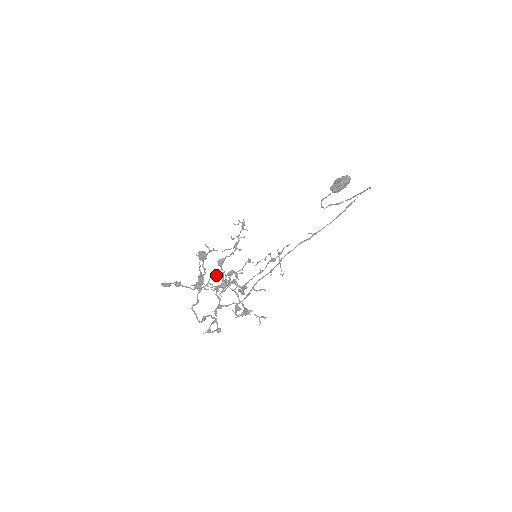
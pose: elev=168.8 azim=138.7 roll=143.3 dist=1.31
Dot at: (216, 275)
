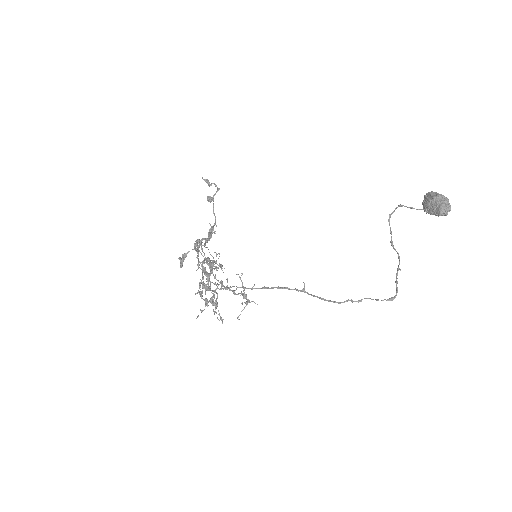
Dot at: (204, 263)
